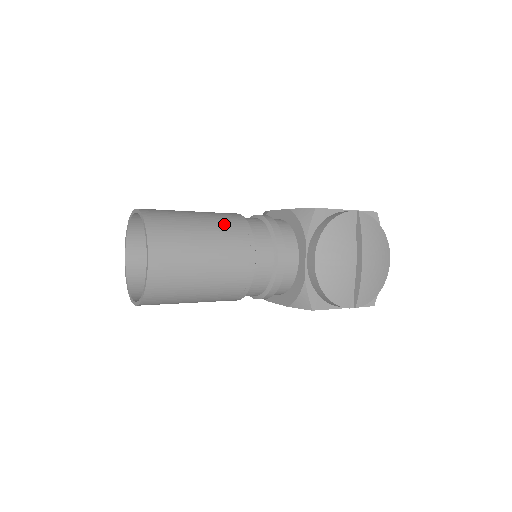
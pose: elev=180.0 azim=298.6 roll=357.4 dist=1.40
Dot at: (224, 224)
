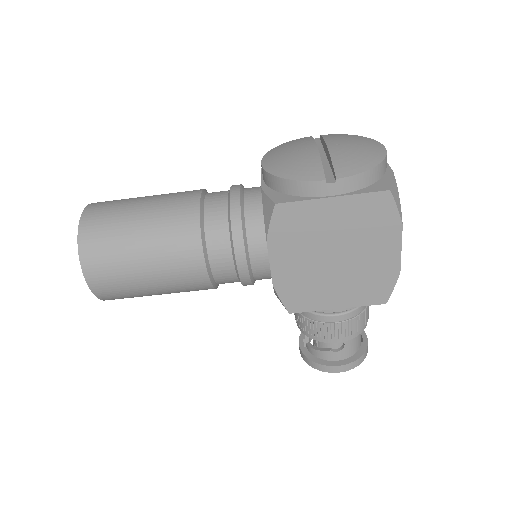
Dot at: occluded
